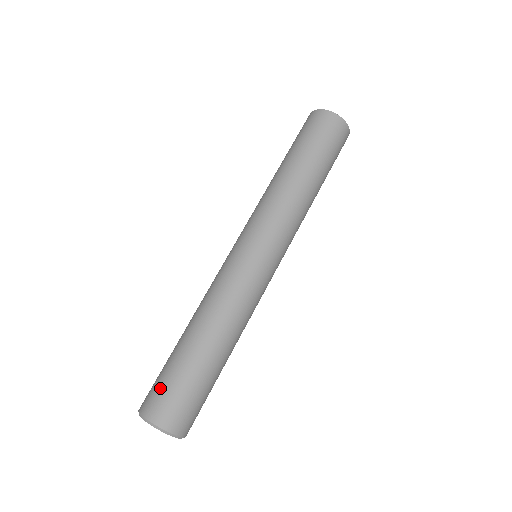
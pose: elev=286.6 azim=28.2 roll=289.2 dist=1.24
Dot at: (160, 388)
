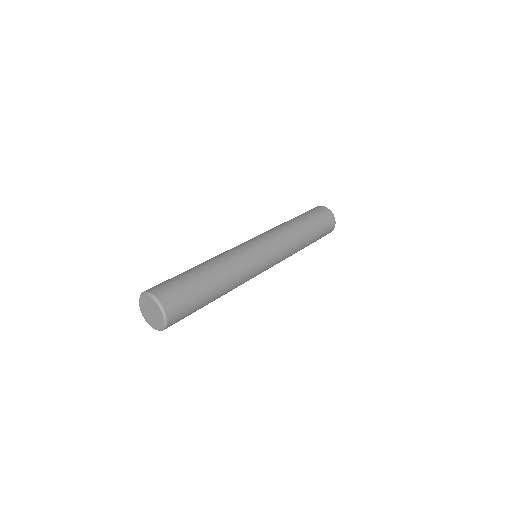
Dot at: occluded
